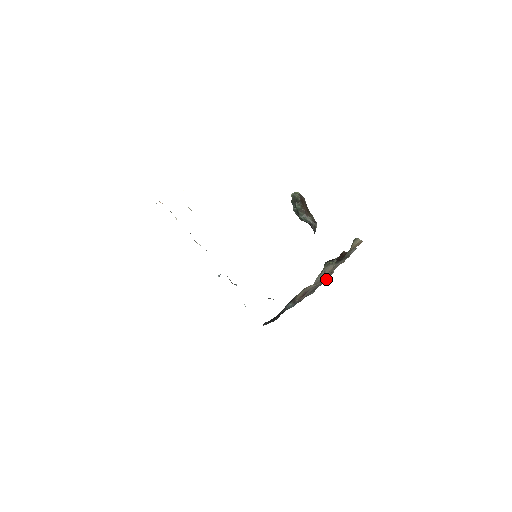
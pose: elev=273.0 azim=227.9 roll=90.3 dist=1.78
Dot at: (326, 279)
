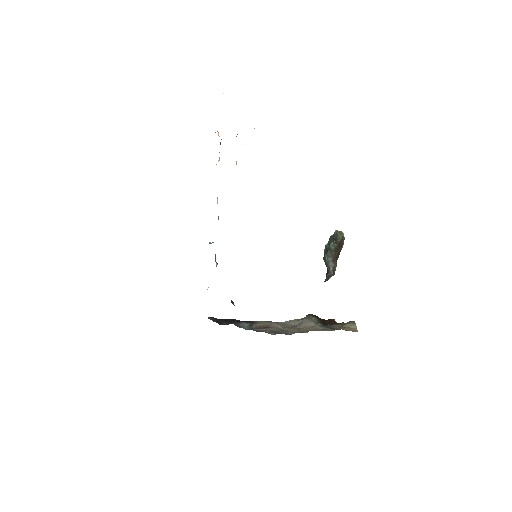
Dot at: occluded
